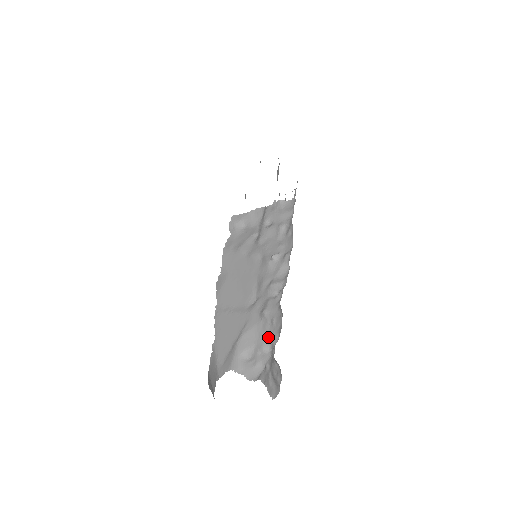
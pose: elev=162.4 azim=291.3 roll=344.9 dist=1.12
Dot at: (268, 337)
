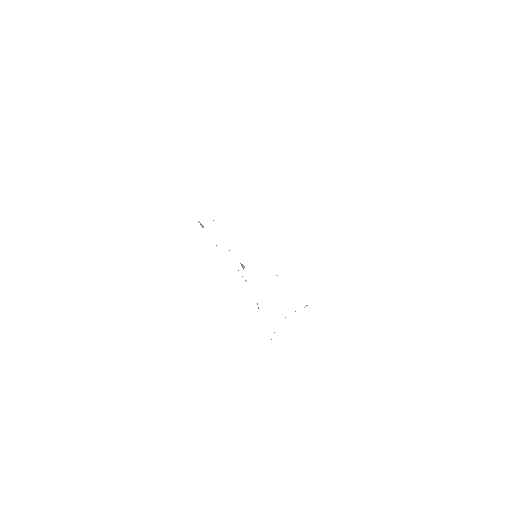
Dot at: occluded
